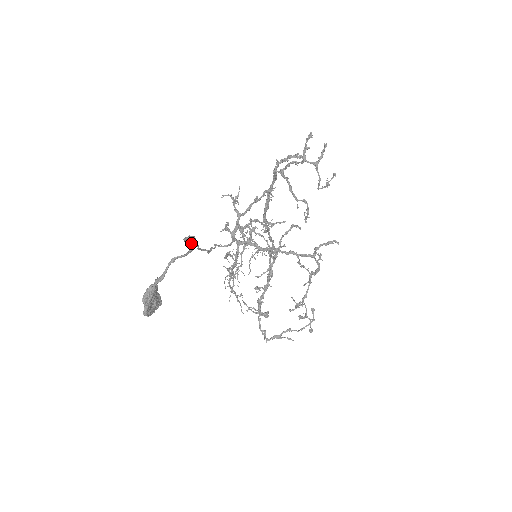
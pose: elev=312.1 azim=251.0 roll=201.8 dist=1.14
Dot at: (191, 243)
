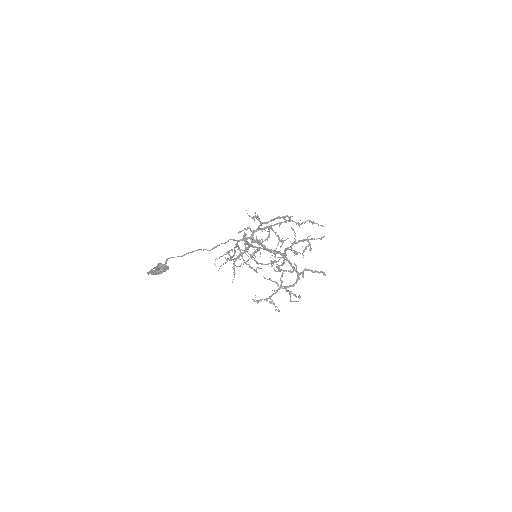
Dot at: occluded
